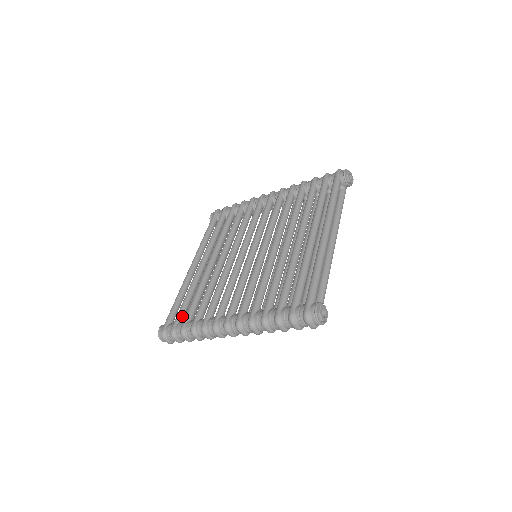
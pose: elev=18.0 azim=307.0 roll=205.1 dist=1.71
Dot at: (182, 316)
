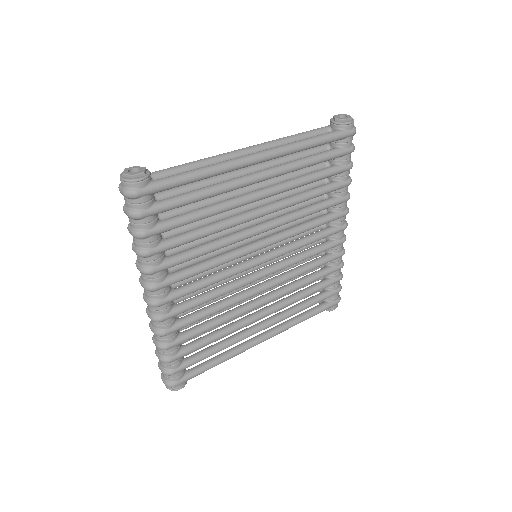
Dot at: occluded
